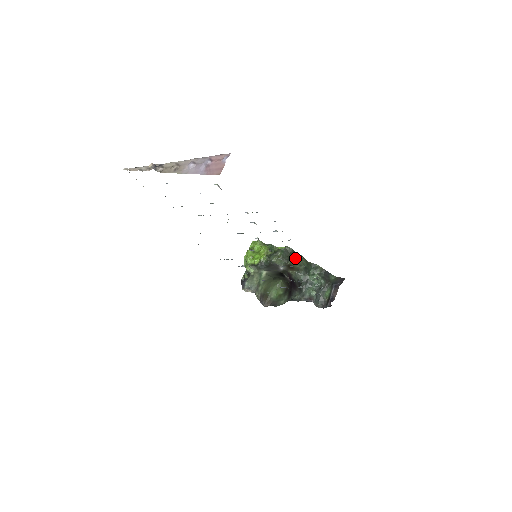
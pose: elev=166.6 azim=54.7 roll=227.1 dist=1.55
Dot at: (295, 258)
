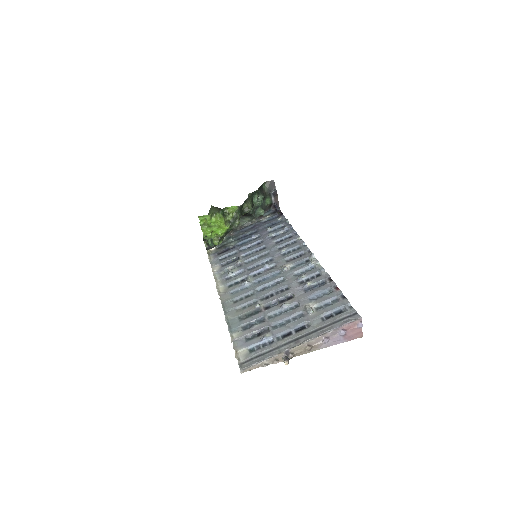
Dot at: (247, 207)
